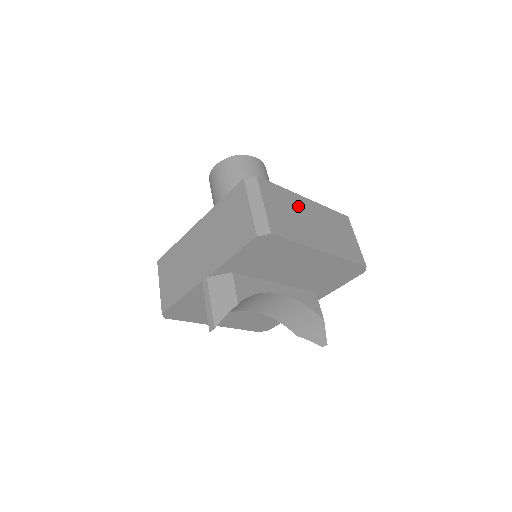
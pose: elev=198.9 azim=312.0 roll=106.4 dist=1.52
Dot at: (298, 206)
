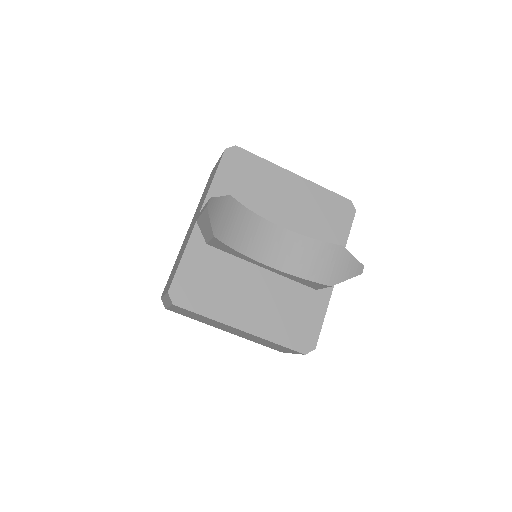
Dot at: occluded
